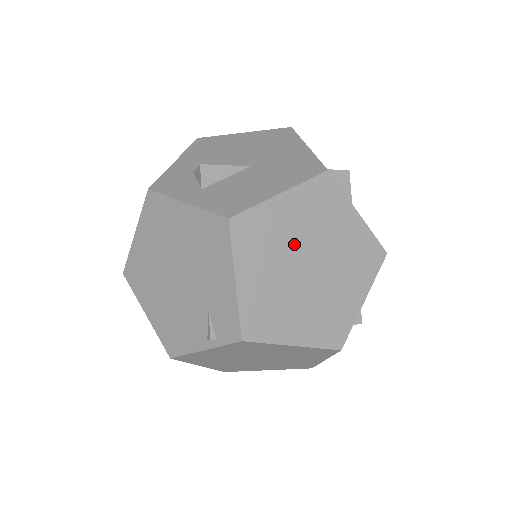
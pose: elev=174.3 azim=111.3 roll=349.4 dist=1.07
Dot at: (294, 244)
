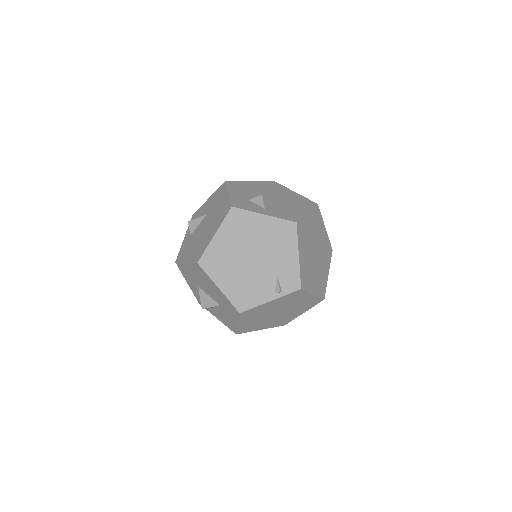
Dot at: (312, 240)
